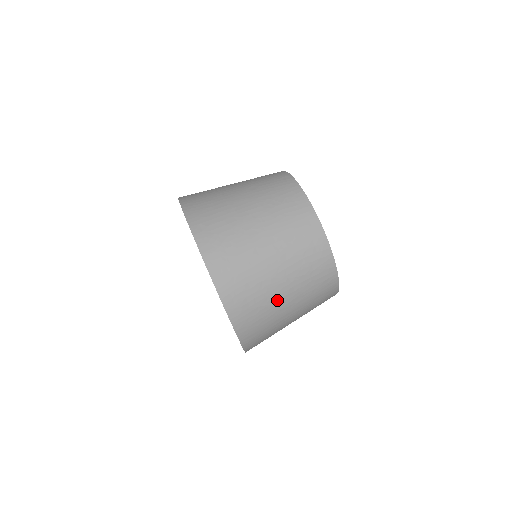
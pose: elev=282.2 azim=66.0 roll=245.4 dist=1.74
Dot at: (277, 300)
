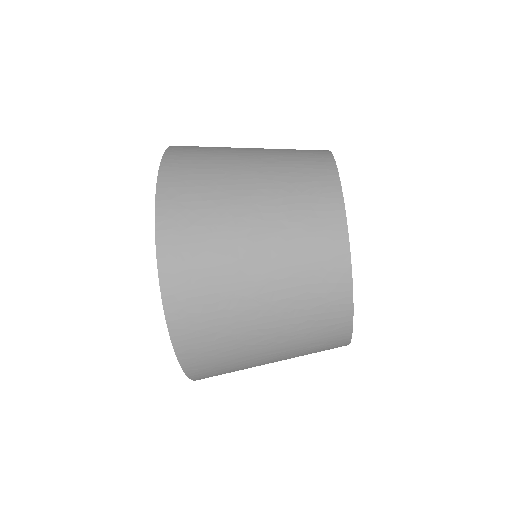
Dot at: (249, 331)
